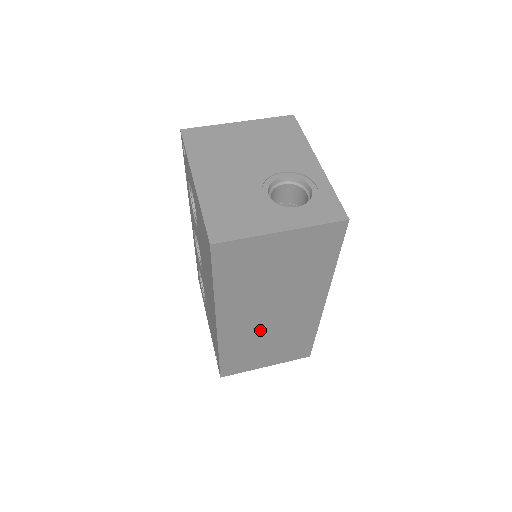
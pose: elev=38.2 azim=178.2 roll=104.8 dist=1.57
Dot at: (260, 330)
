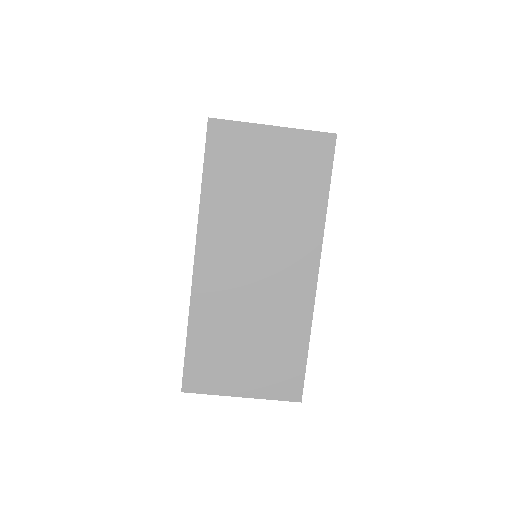
Dot at: (241, 296)
